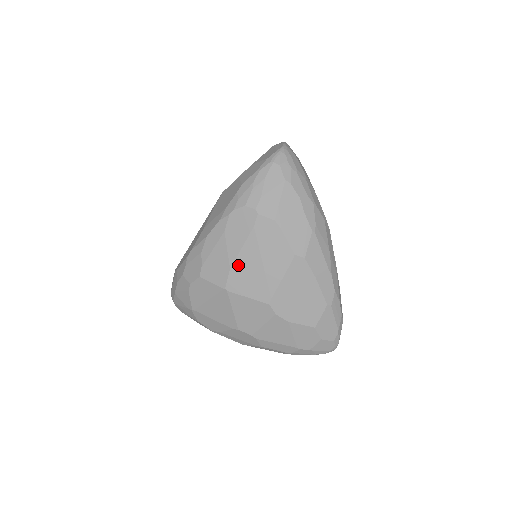
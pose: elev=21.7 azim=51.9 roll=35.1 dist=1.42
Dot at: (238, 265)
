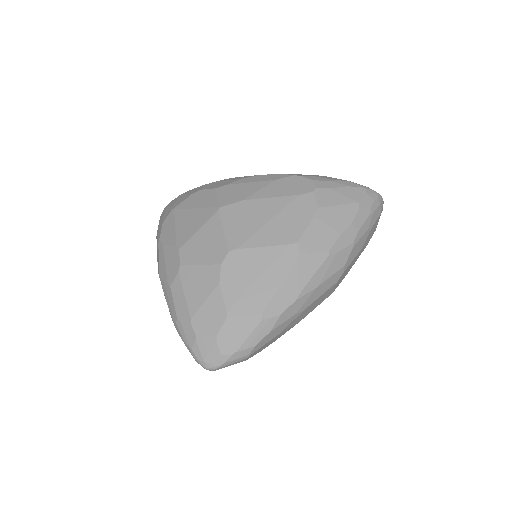
Dot at: (252, 204)
